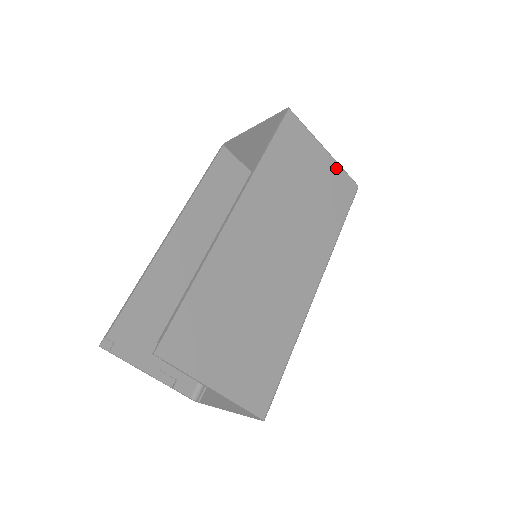
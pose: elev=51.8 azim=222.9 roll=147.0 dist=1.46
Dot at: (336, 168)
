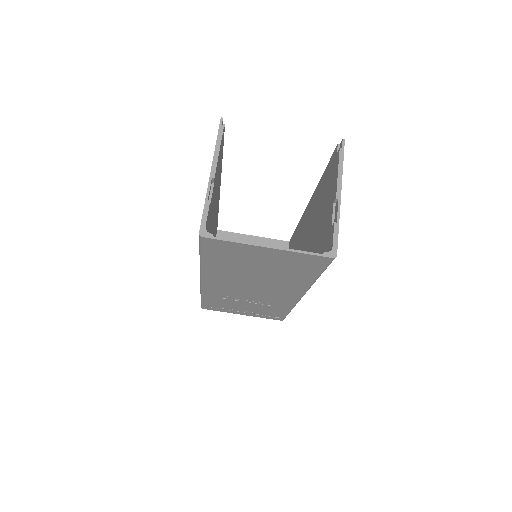
Dot at: occluded
